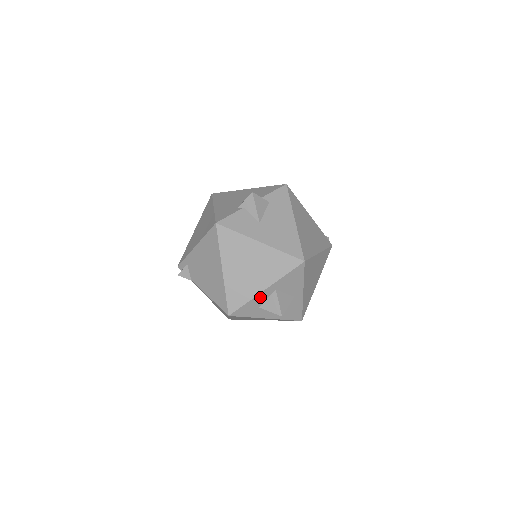
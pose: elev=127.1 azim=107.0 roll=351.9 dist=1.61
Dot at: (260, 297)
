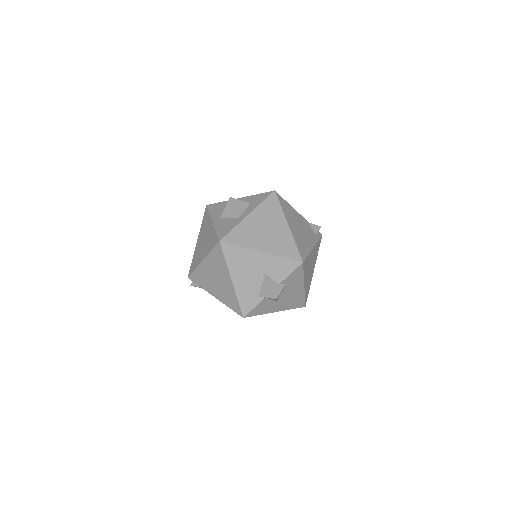
Dot at: occluded
